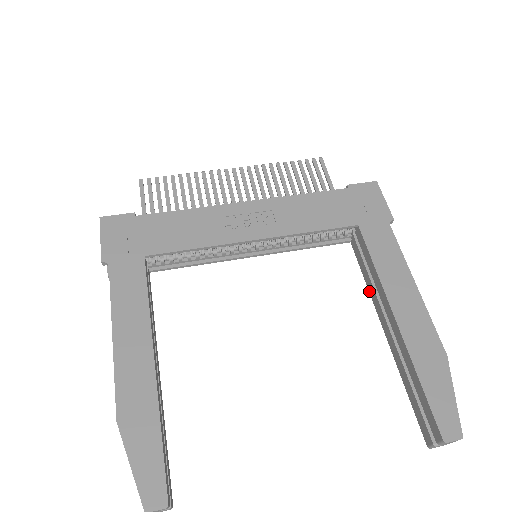
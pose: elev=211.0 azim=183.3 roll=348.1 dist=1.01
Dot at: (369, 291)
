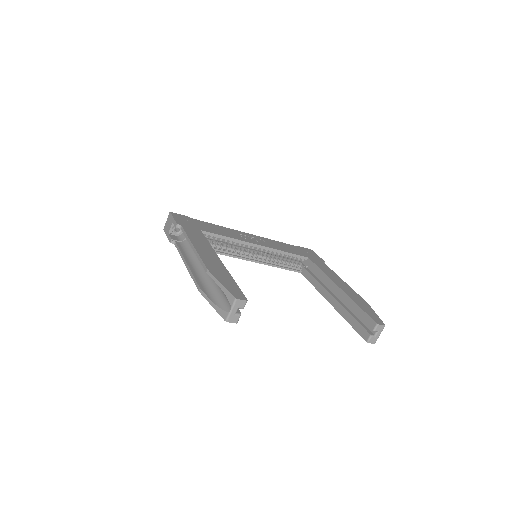
Dot at: (317, 289)
